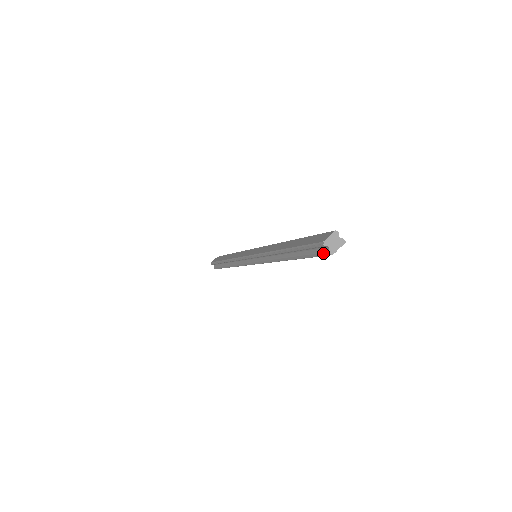
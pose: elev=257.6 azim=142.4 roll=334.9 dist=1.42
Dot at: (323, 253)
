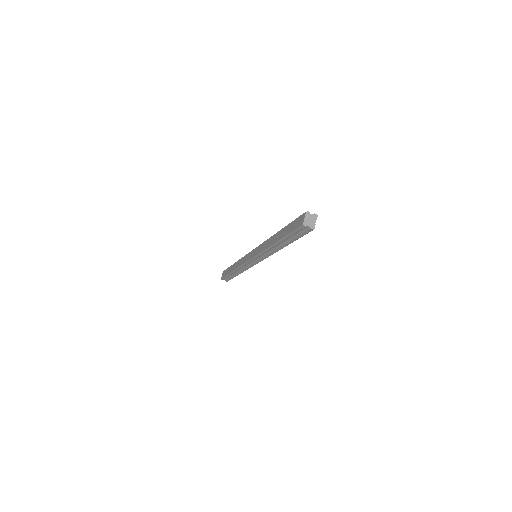
Dot at: (307, 231)
